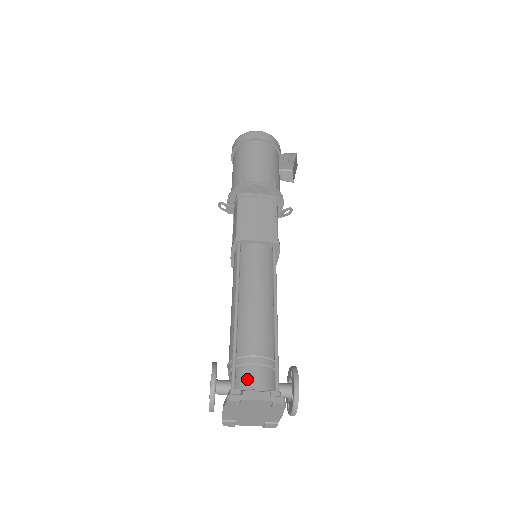
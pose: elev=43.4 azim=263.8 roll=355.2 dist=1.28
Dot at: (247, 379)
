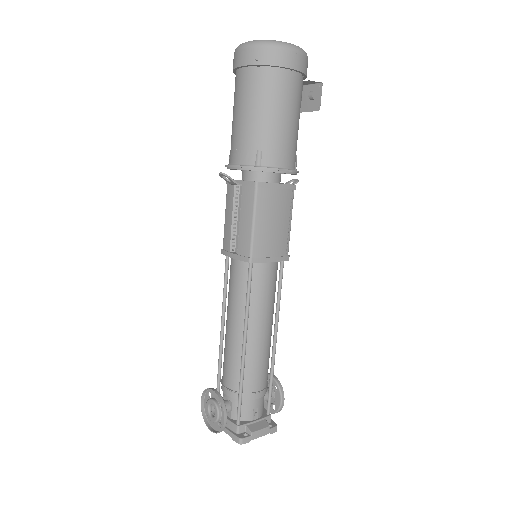
Dot at: (249, 412)
